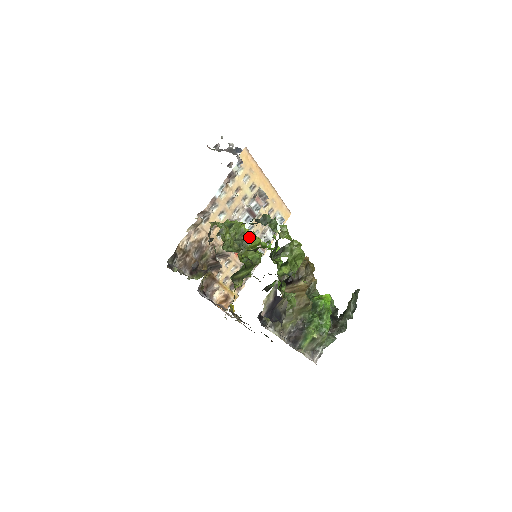
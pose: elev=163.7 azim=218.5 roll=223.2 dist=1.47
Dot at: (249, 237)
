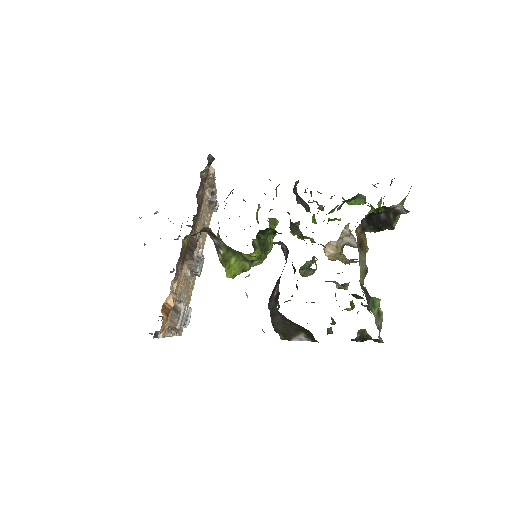
Dot at: (274, 219)
